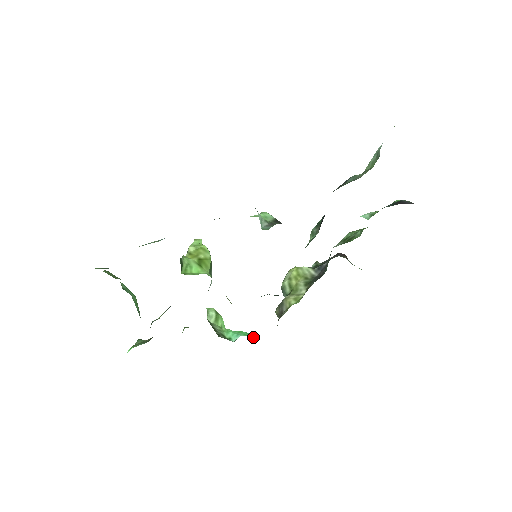
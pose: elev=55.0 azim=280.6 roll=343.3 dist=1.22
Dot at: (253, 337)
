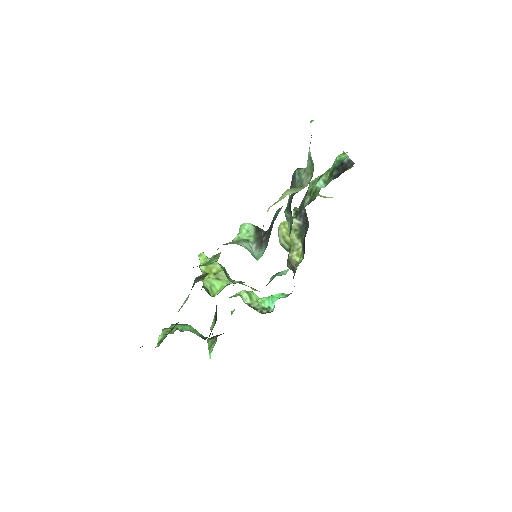
Dot at: (284, 296)
